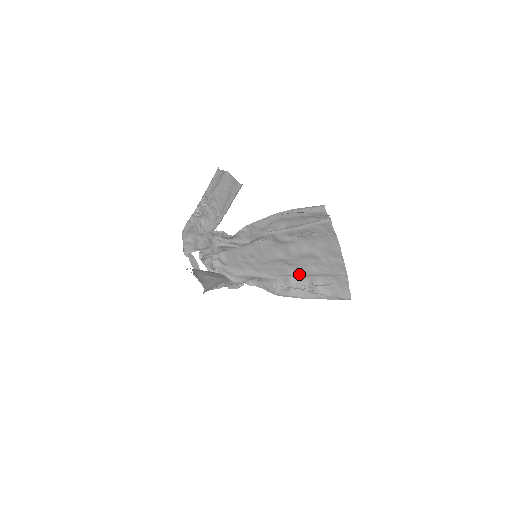
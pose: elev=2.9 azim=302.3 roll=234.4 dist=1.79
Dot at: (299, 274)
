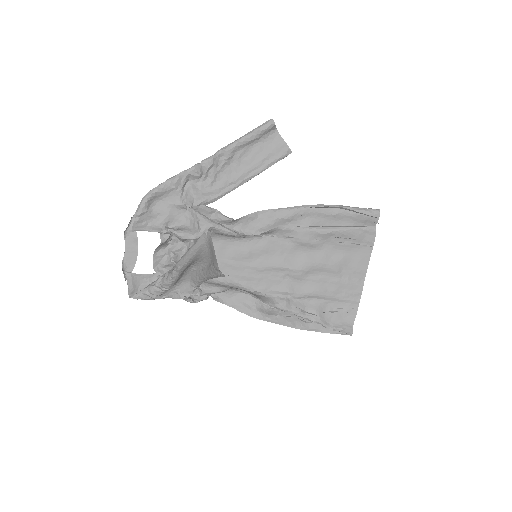
Dot at: (300, 293)
